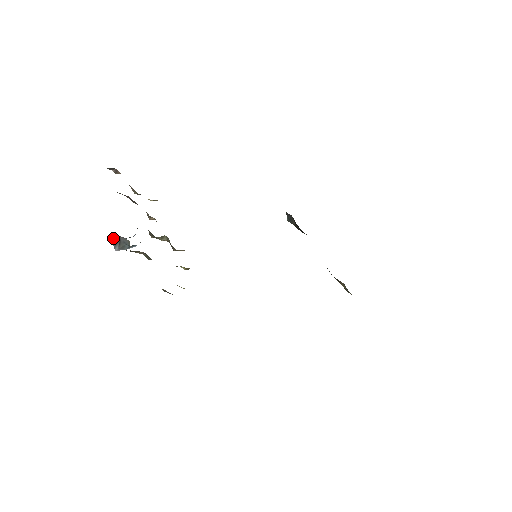
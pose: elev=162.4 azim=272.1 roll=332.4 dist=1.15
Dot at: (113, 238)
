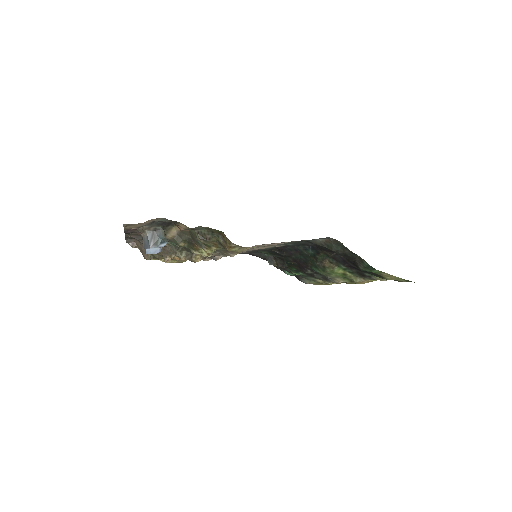
Dot at: (149, 235)
